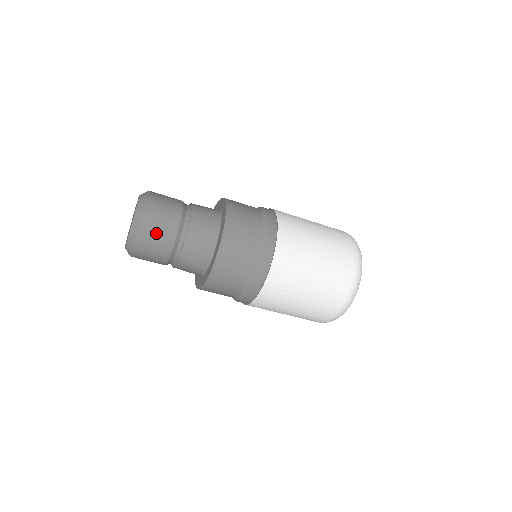
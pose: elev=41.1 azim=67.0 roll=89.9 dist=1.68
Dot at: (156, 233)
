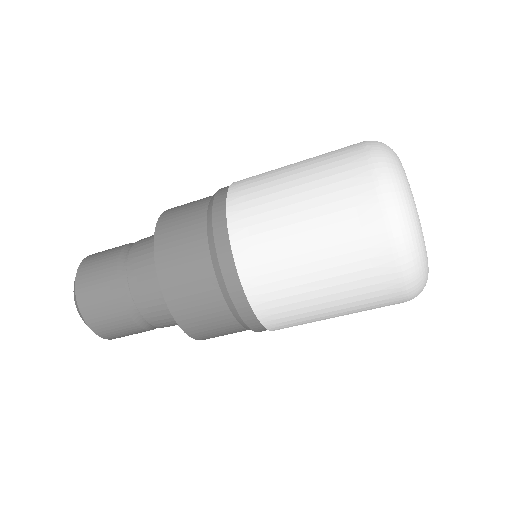
Dot at: (94, 272)
